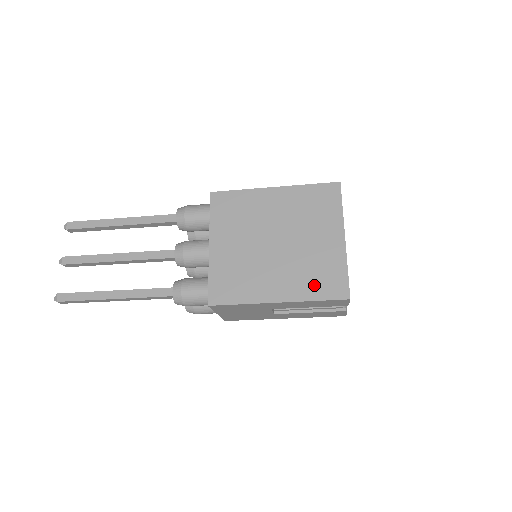
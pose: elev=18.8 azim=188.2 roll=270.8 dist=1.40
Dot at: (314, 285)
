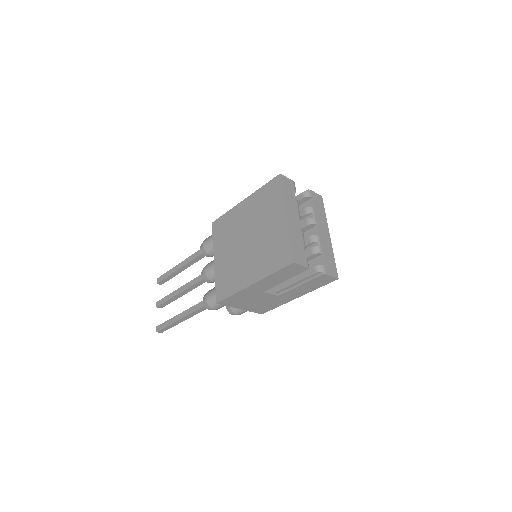
Dot at: (271, 262)
